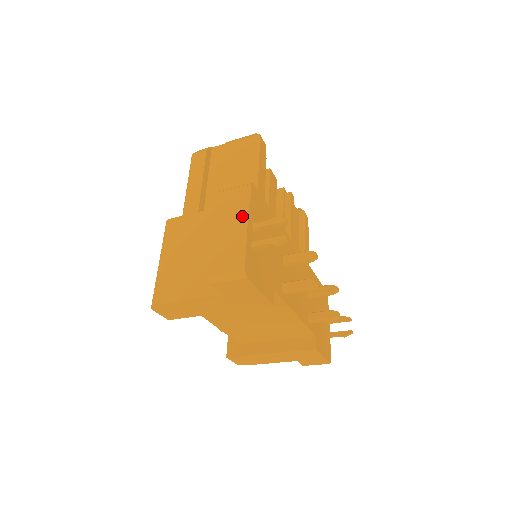
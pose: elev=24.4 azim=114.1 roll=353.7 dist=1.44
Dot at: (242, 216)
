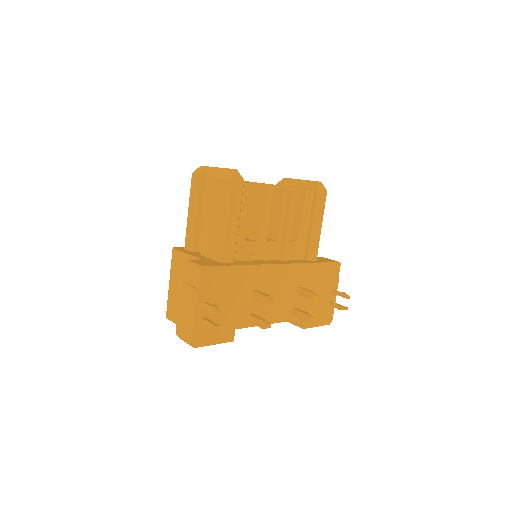
Dot at: (193, 299)
